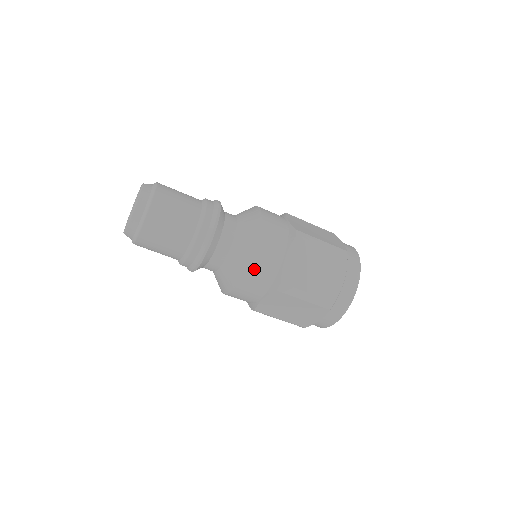
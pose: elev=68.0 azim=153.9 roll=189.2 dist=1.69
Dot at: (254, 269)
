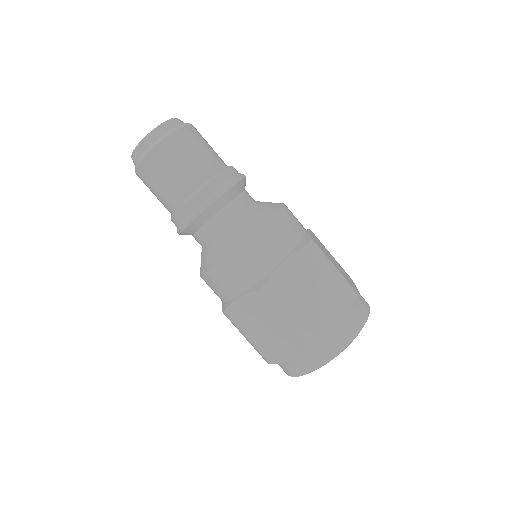
Dot at: (245, 253)
